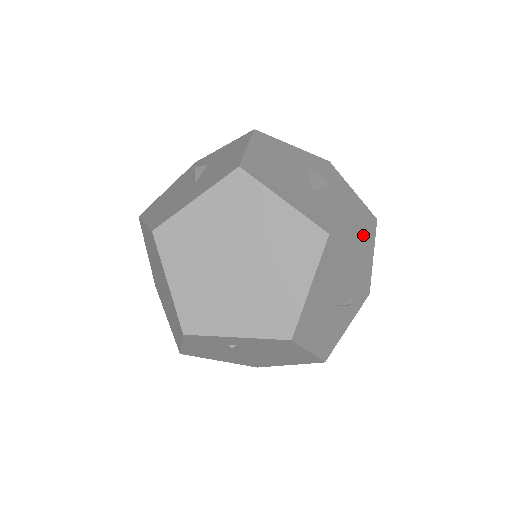
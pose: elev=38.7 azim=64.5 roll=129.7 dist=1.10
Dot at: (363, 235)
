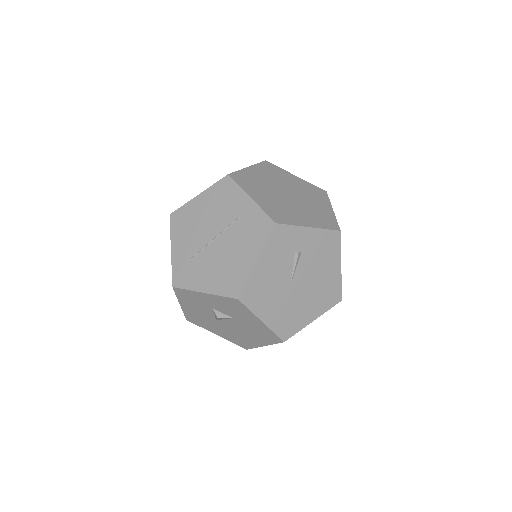
Dot at: occluded
